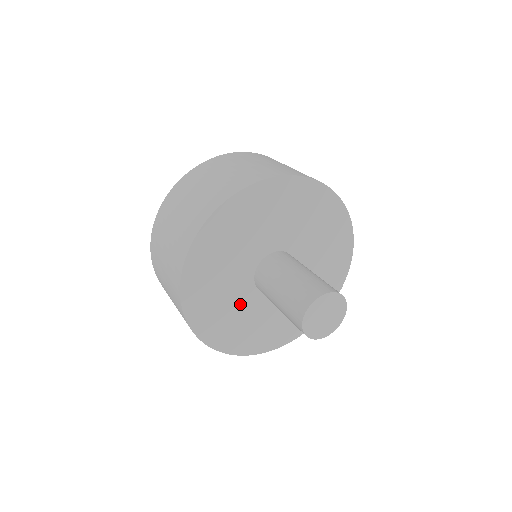
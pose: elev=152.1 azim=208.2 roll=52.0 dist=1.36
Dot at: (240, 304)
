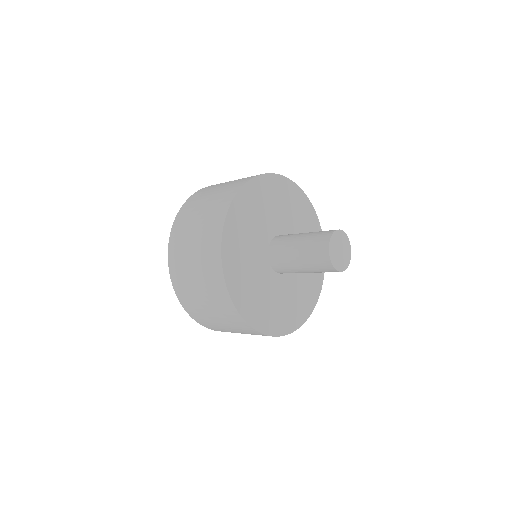
Dot at: (262, 281)
